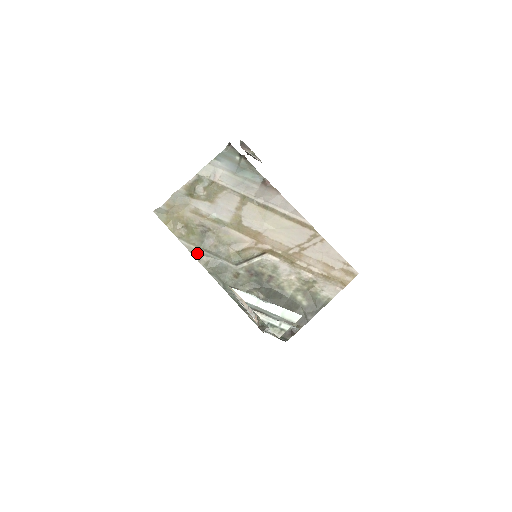
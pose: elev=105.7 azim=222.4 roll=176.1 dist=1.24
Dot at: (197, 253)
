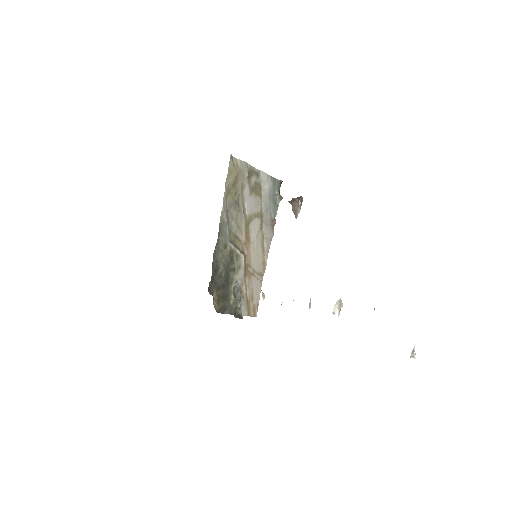
Dot at: (225, 208)
